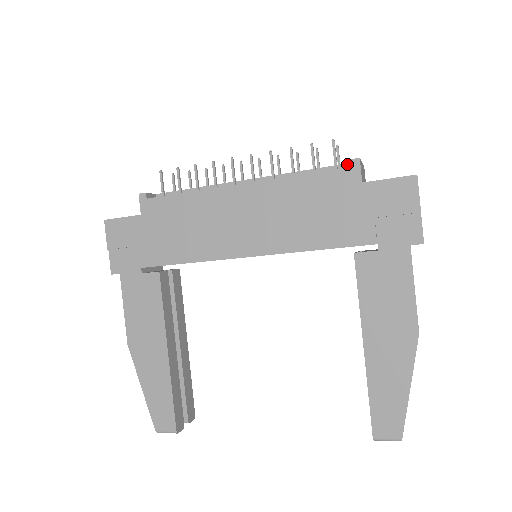
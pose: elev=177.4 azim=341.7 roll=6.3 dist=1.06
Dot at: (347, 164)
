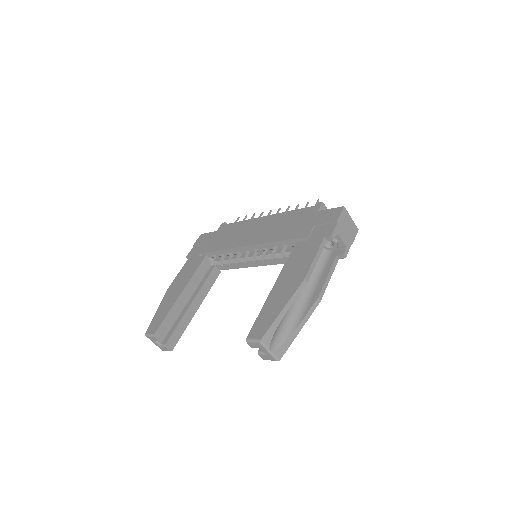
Dot at: occluded
